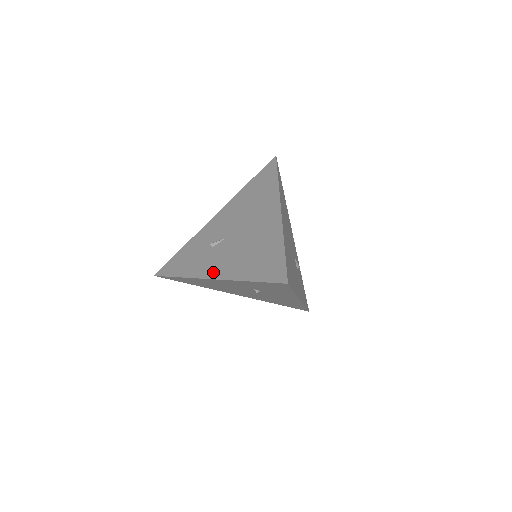
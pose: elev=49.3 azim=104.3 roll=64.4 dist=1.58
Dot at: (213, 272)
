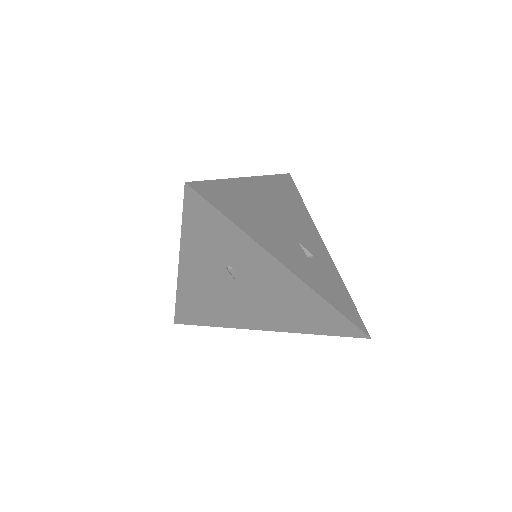
Dot at: occluded
